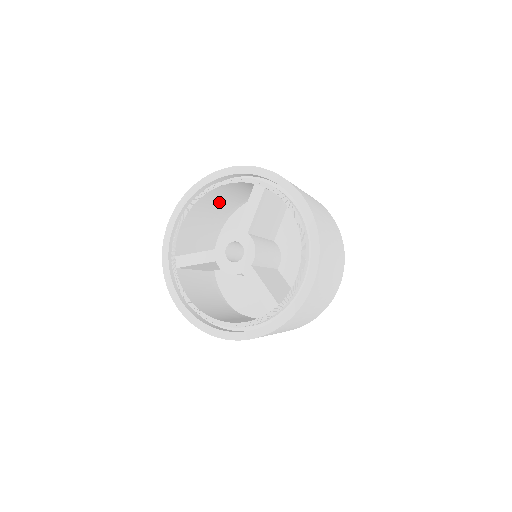
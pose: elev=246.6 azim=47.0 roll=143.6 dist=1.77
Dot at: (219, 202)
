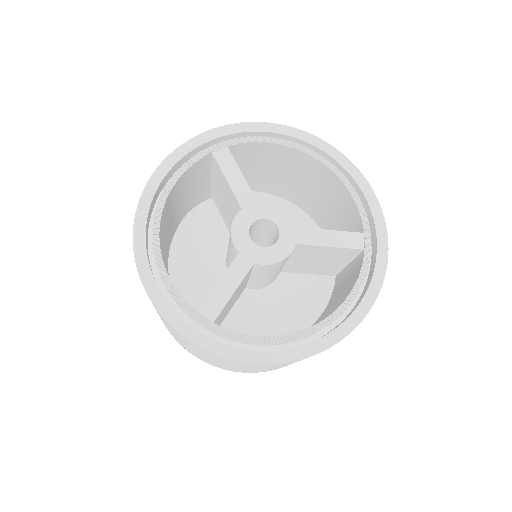
Dot at: (165, 233)
